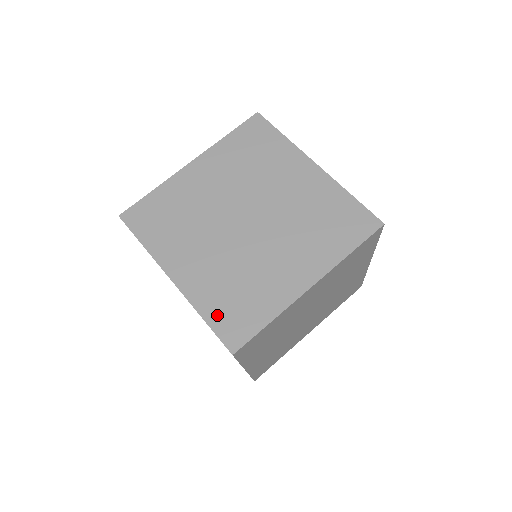
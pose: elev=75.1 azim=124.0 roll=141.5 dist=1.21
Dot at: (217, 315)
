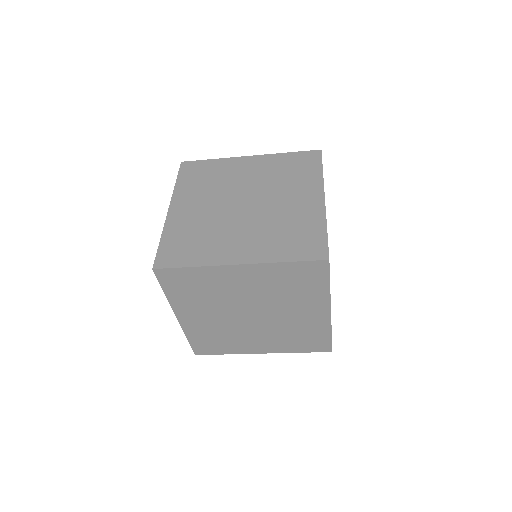
Dot at: (303, 348)
